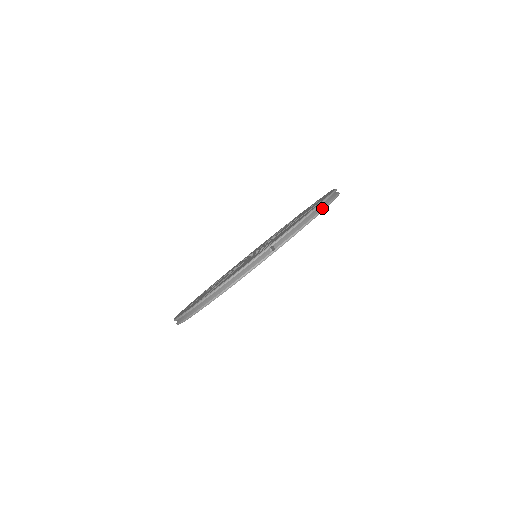
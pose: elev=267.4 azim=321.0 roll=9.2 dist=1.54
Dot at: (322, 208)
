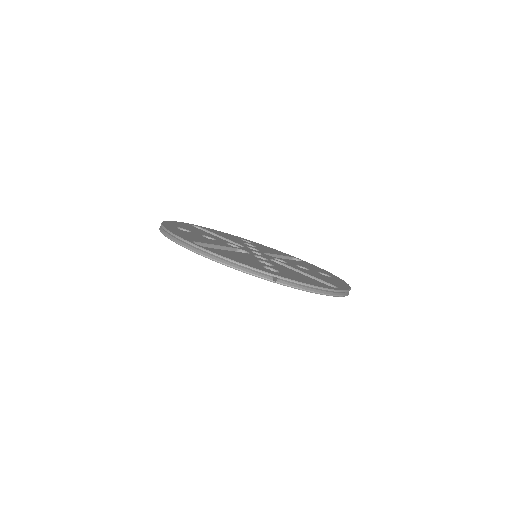
Dot at: (331, 294)
